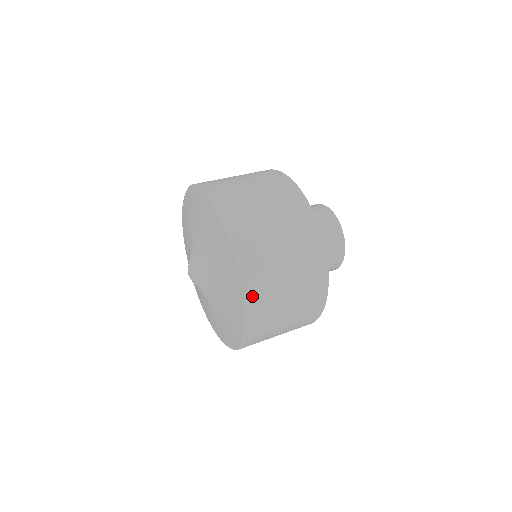
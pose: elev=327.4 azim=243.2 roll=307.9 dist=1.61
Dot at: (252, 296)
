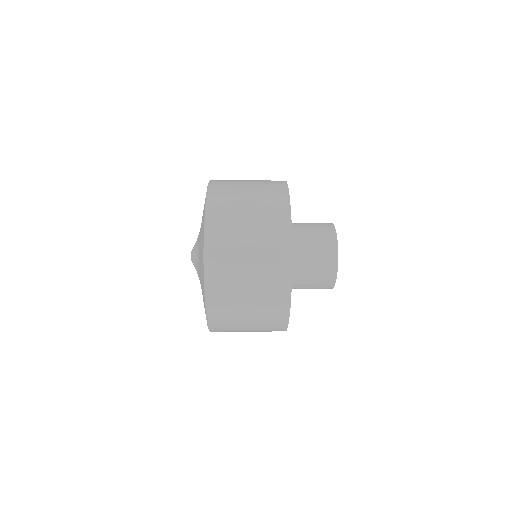
Dot at: (210, 272)
